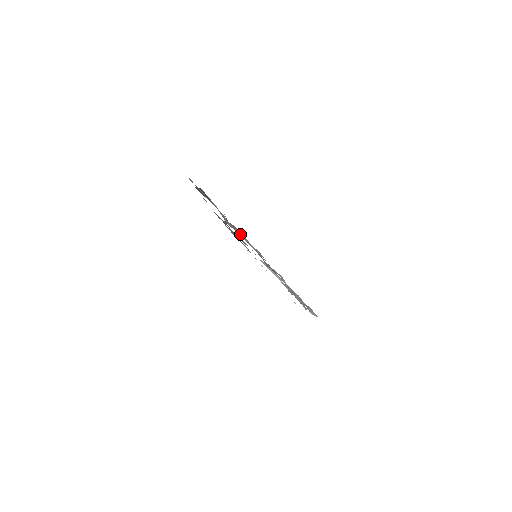
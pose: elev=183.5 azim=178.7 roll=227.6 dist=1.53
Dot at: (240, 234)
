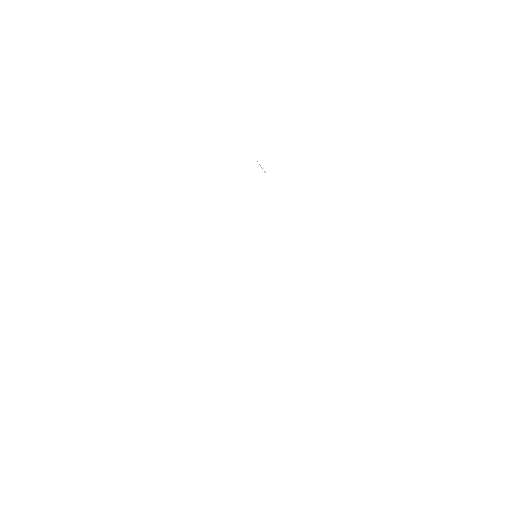
Dot at: occluded
